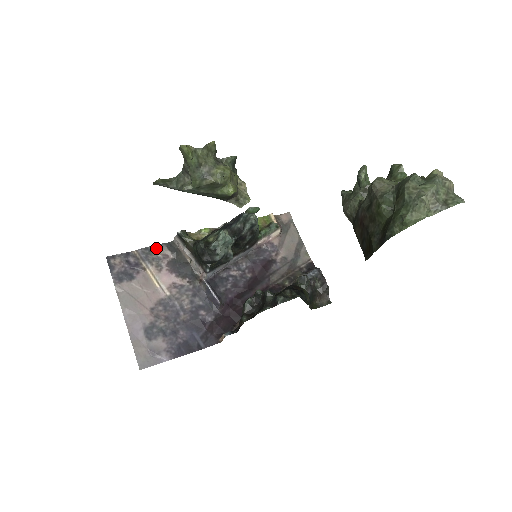
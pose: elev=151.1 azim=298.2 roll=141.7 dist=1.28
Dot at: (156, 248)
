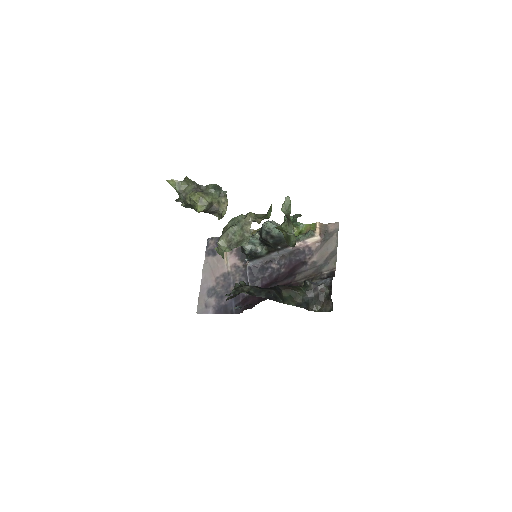
Dot at: occluded
